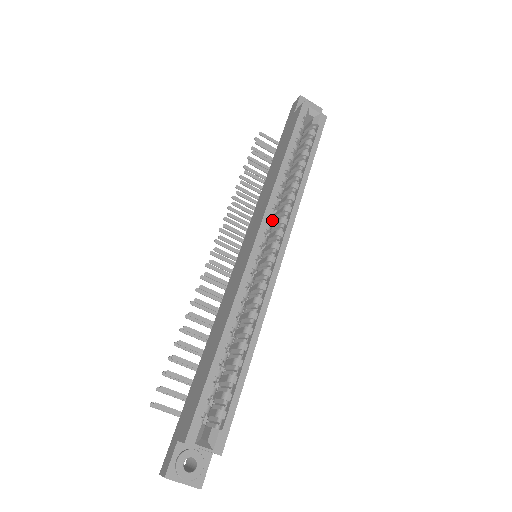
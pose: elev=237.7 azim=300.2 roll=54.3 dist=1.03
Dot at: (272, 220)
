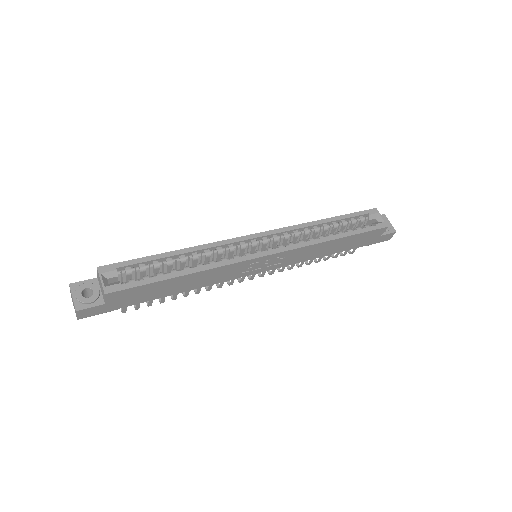
Dot at: (284, 240)
